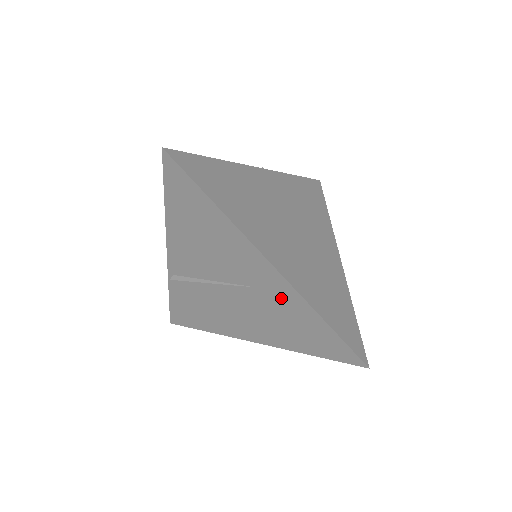
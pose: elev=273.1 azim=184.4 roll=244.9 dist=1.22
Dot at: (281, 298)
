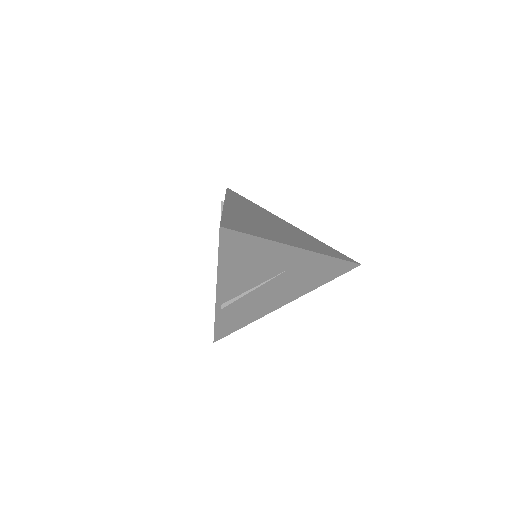
Dot at: (307, 264)
